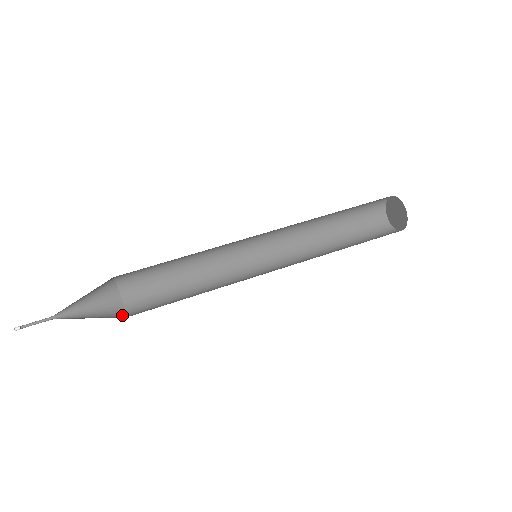
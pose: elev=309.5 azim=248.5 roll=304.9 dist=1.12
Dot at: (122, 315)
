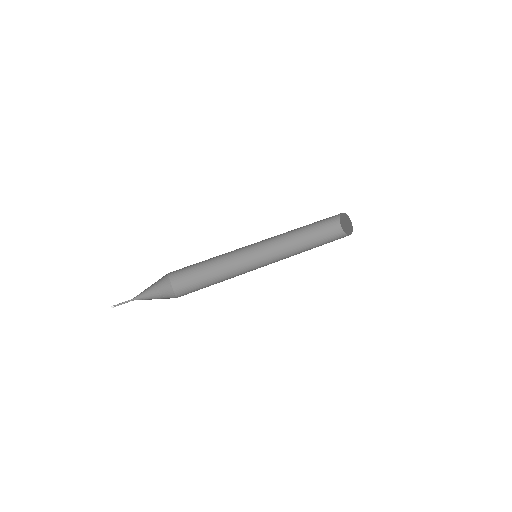
Dot at: occluded
